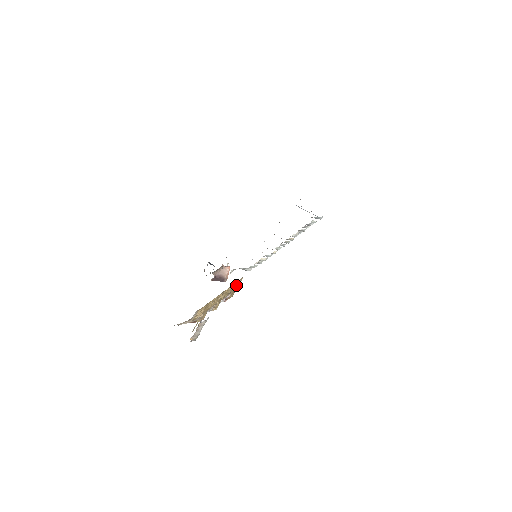
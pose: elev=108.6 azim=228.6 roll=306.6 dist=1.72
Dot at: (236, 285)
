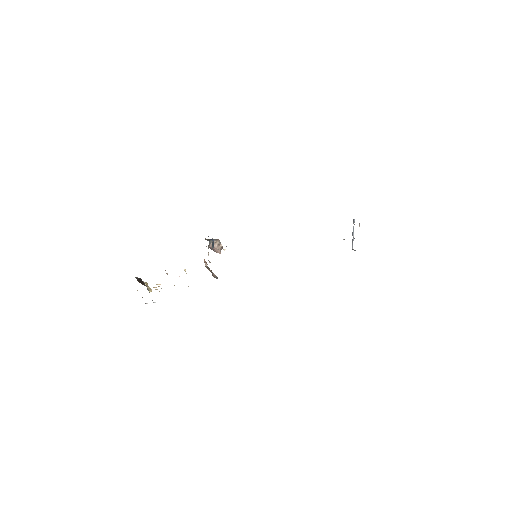
Dot at: occluded
